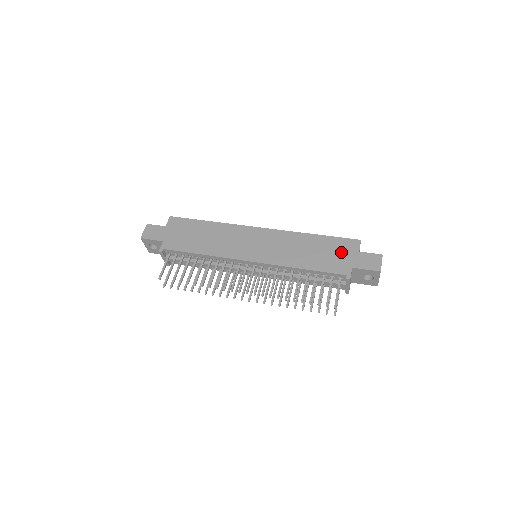
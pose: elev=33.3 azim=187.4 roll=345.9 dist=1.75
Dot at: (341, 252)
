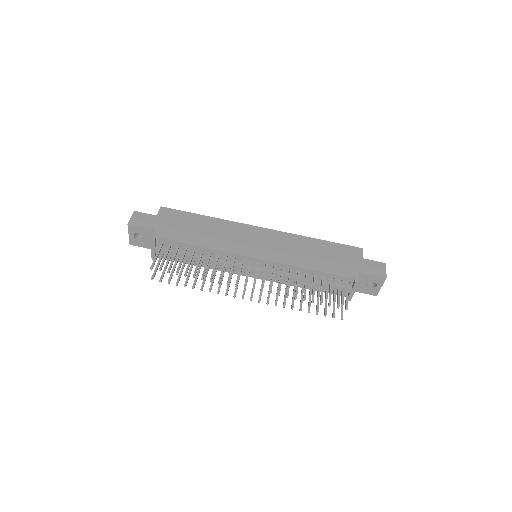
Dot at: (346, 257)
